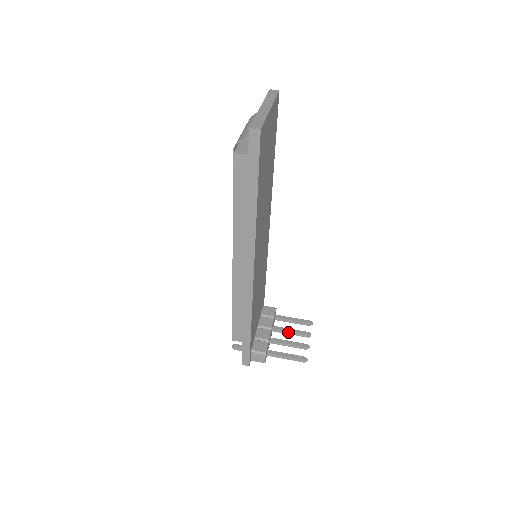
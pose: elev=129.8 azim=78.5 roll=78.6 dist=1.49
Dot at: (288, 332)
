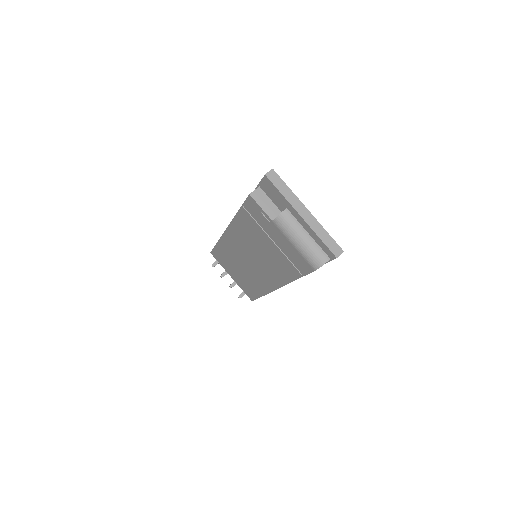
Dot at: occluded
